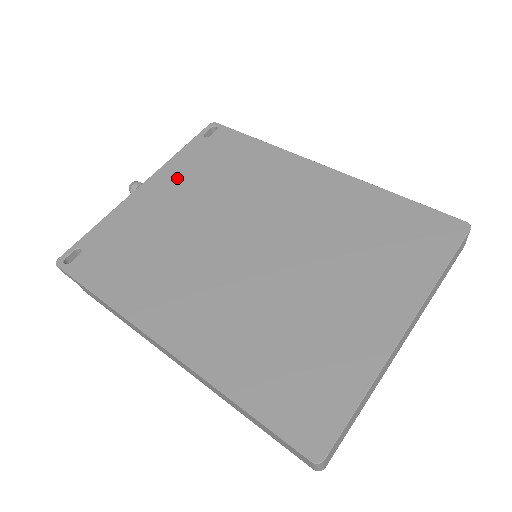
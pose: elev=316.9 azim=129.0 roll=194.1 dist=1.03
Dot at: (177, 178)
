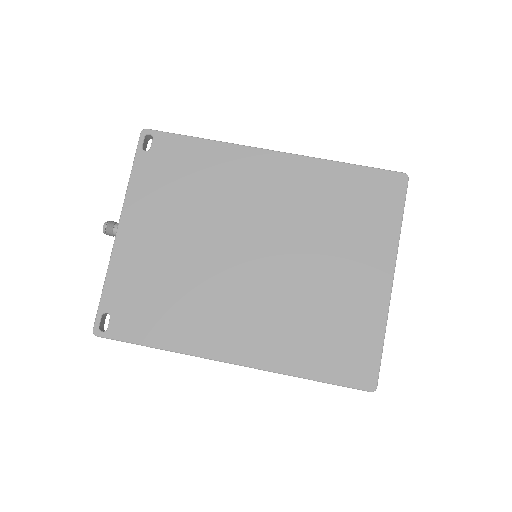
Dot at: (148, 209)
